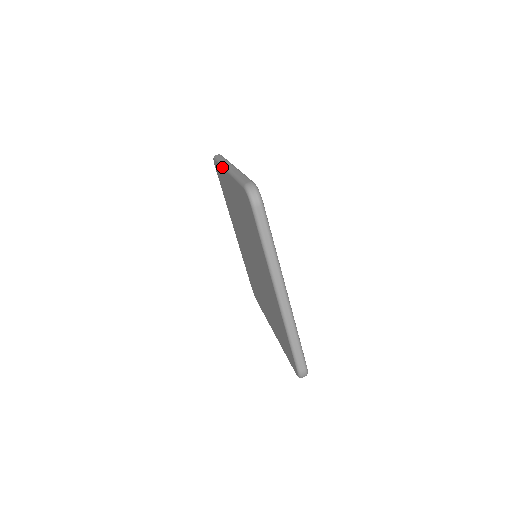
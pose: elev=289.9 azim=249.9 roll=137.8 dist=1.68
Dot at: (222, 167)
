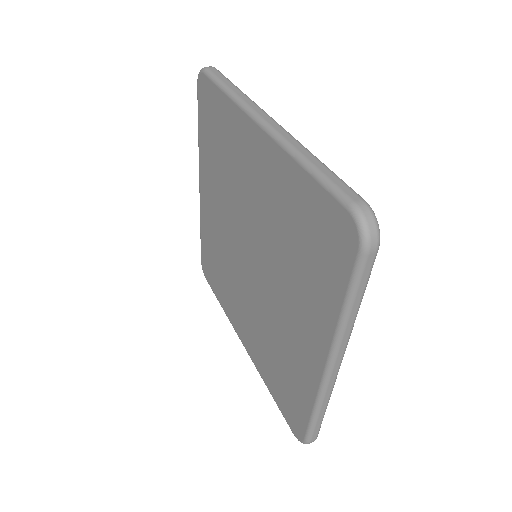
Dot at: occluded
